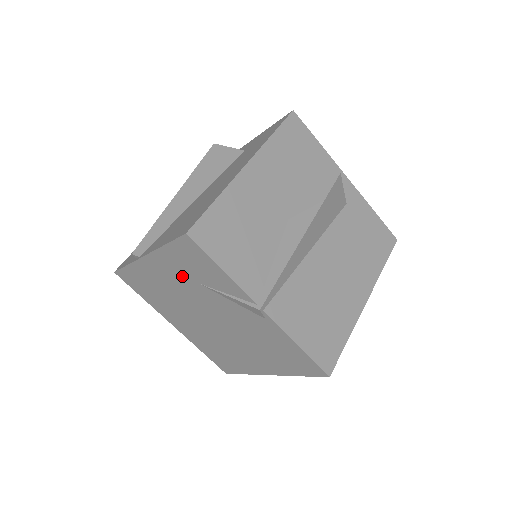
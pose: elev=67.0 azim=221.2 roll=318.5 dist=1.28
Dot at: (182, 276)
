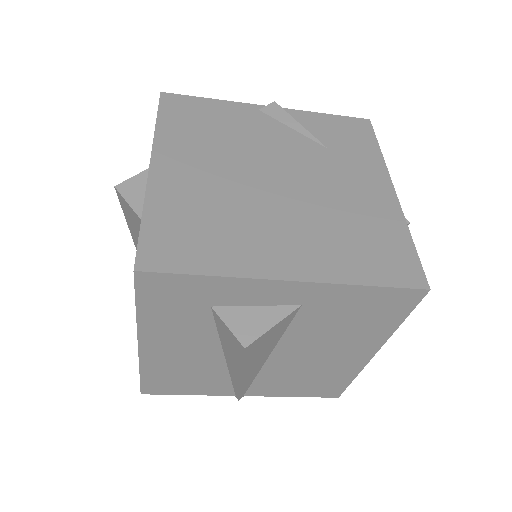
Dot at: occluded
